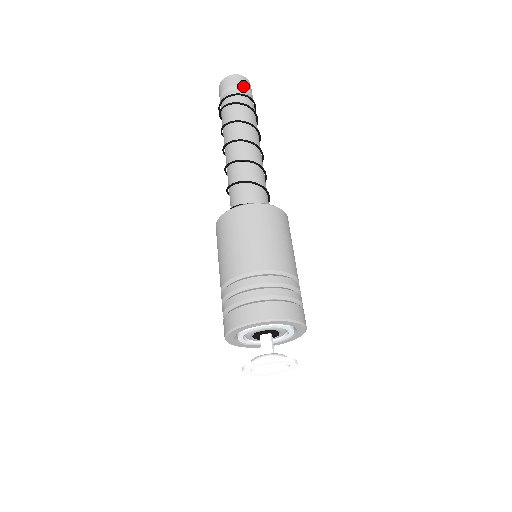
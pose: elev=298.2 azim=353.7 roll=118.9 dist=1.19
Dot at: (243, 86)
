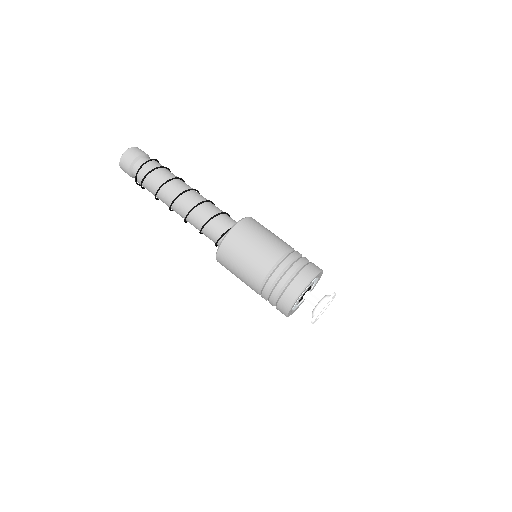
Dot at: (135, 158)
